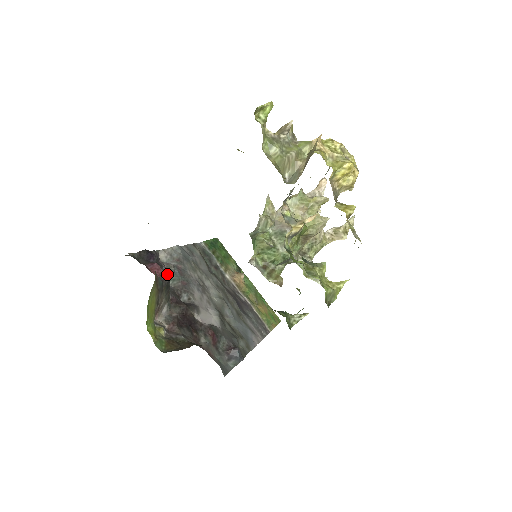
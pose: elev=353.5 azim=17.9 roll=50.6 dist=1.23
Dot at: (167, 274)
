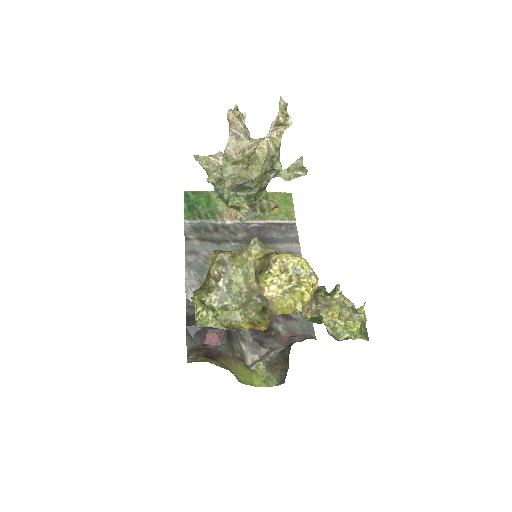
Dot at: (221, 334)
